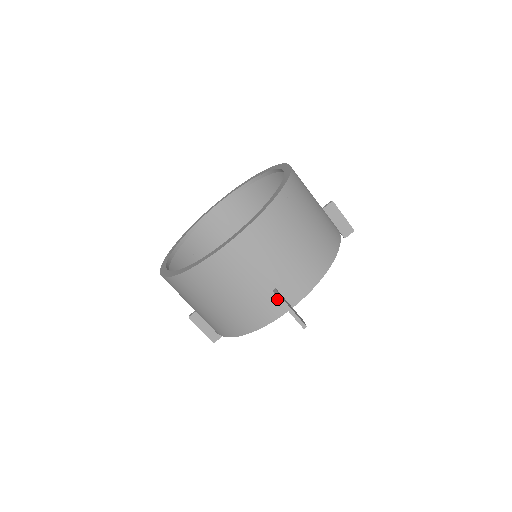
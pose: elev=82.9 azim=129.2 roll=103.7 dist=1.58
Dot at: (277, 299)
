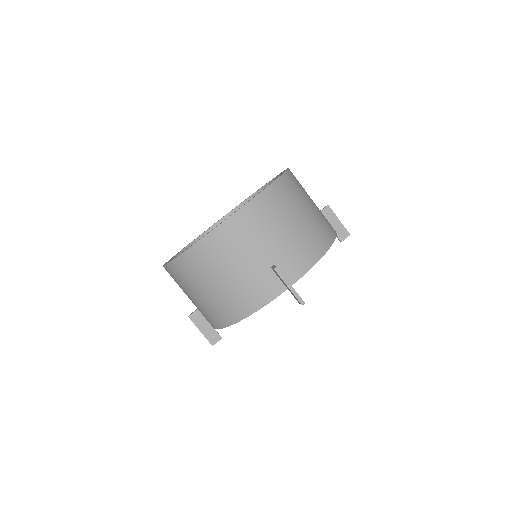
Dot at: (275, 277)
